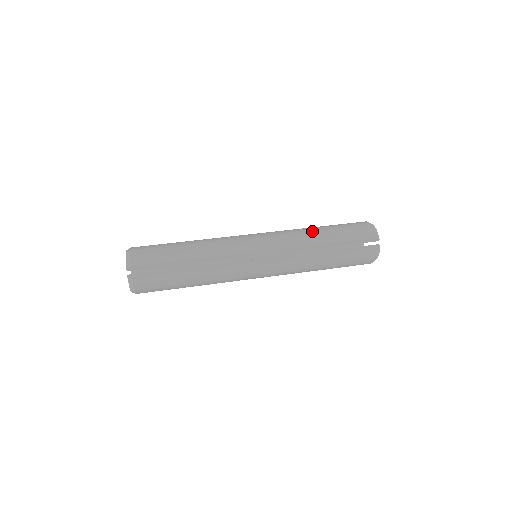
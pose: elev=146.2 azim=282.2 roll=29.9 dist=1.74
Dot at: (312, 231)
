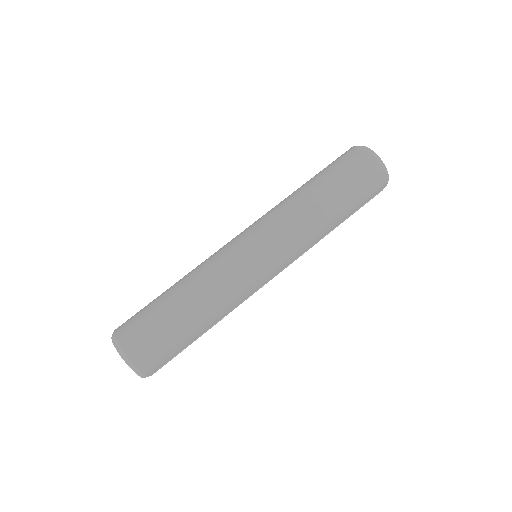
Dot at: (324, 219)
